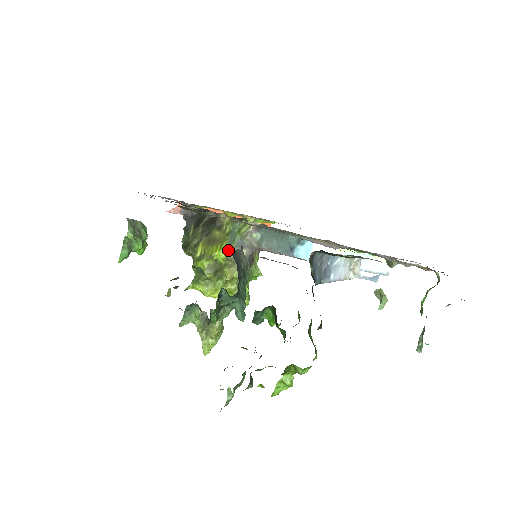
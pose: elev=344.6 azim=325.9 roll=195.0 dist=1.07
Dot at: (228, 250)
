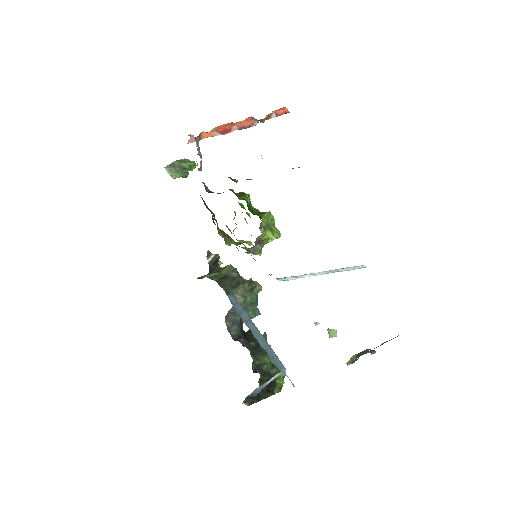
Dot at: occluded
